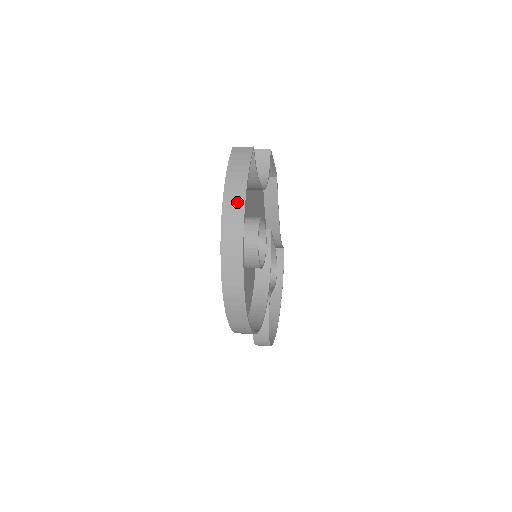
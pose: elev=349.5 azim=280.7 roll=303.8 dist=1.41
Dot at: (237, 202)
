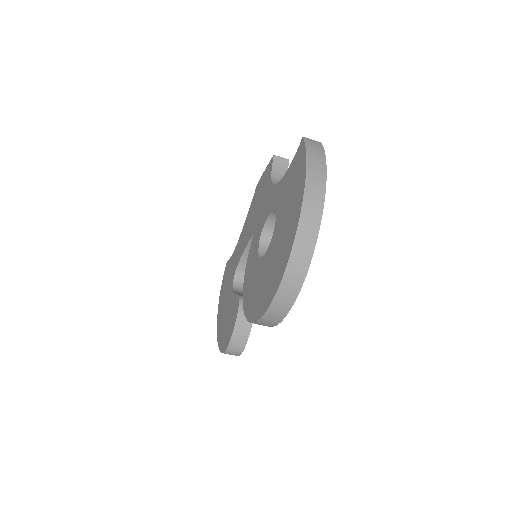
Dot at: (319, 183)
